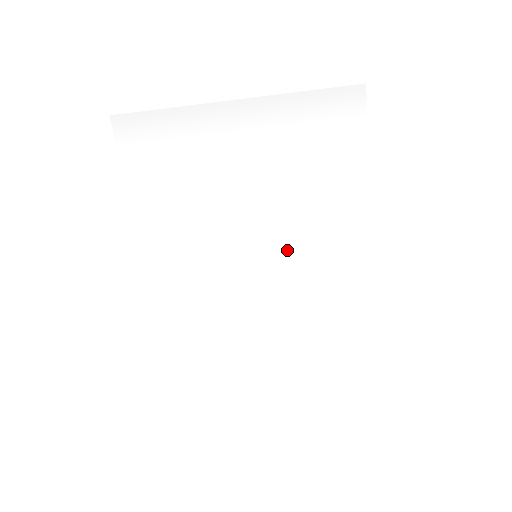
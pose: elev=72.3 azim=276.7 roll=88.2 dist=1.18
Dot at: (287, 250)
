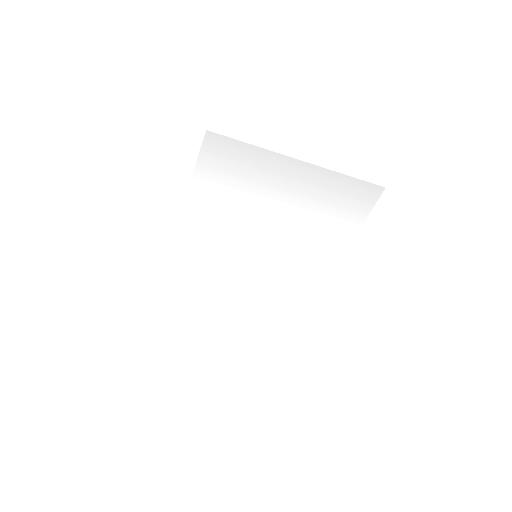
Dot at: (278, 260)
